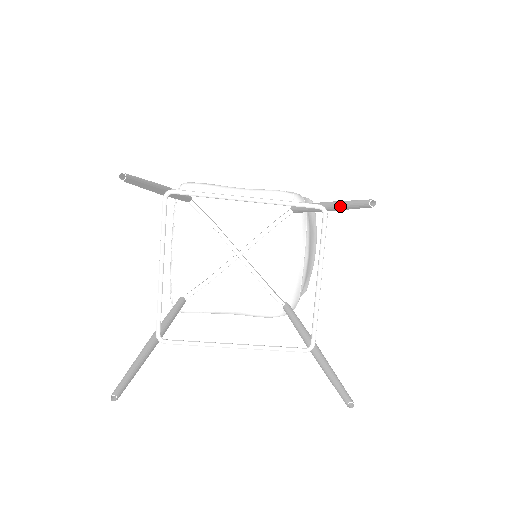
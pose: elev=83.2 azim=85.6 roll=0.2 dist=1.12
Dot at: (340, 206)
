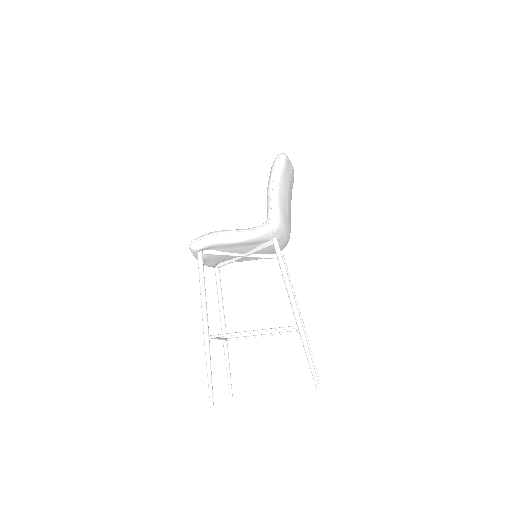
Dot at: (305, 351)
